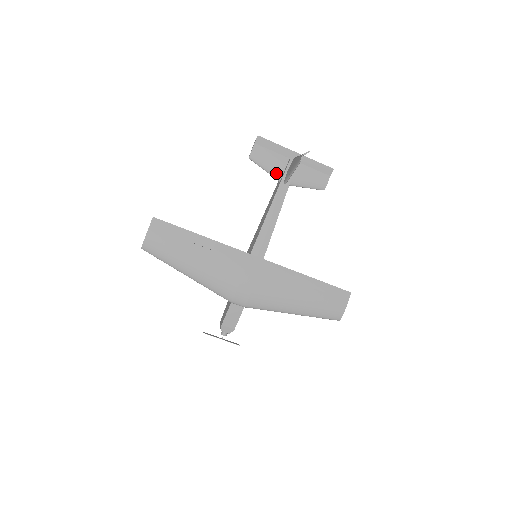
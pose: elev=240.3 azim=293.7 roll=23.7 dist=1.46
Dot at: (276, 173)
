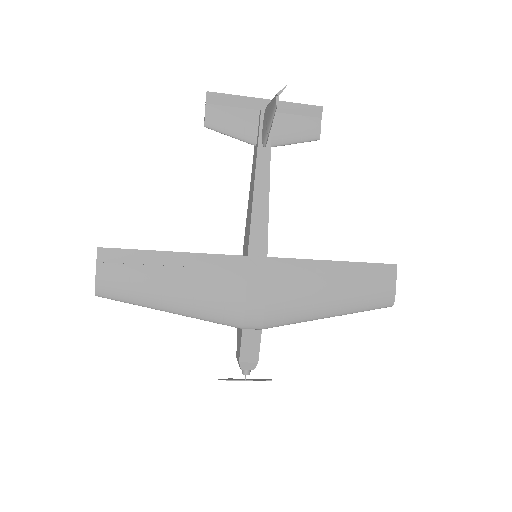
Dot at: (248, 136)
